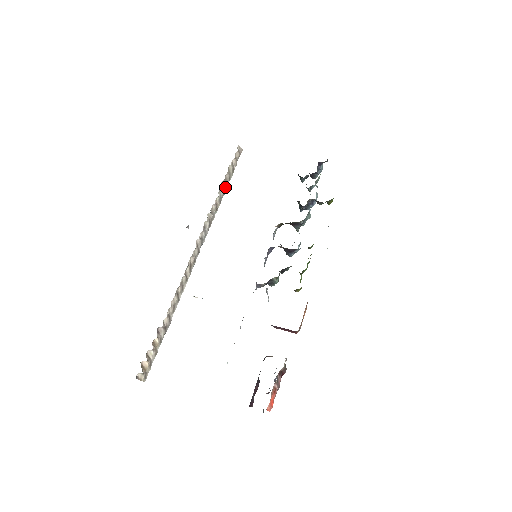
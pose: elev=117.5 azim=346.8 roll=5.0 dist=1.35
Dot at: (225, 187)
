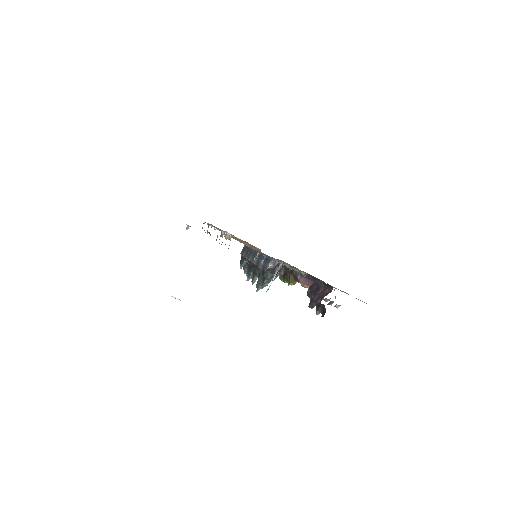
Dot at: occluded
